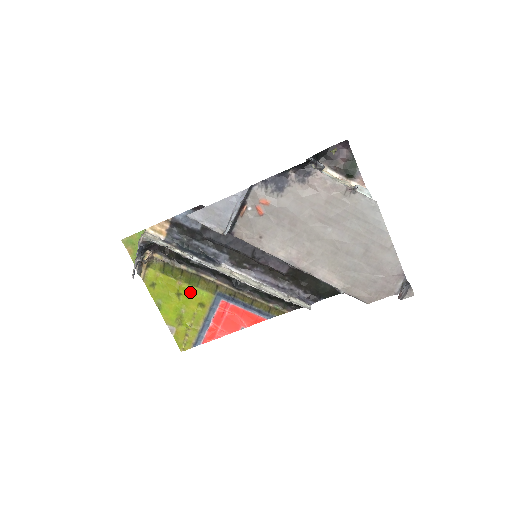
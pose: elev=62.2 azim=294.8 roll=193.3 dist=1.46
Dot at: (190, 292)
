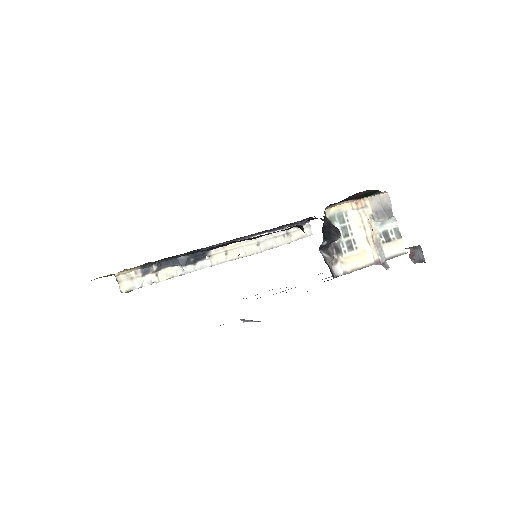
Dot at: occluded
